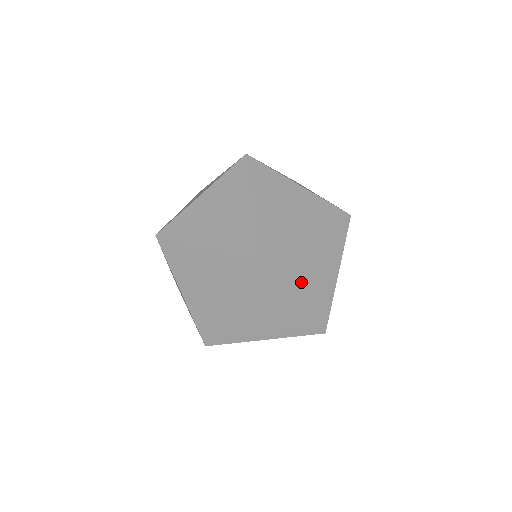
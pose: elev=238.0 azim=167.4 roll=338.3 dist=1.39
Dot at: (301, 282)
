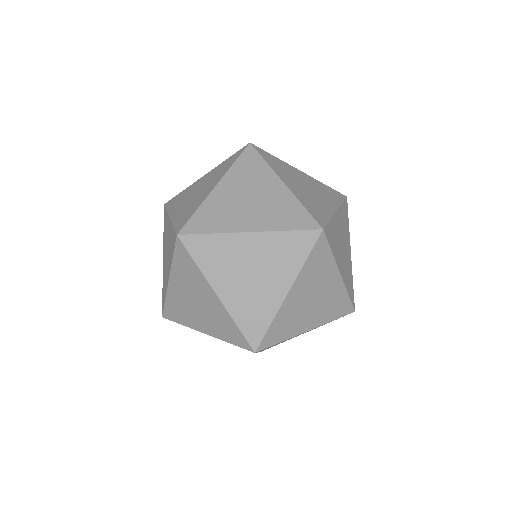
Dot at: (306, 318)
